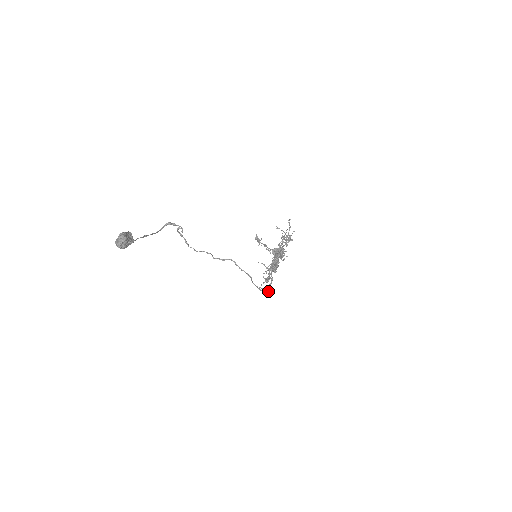
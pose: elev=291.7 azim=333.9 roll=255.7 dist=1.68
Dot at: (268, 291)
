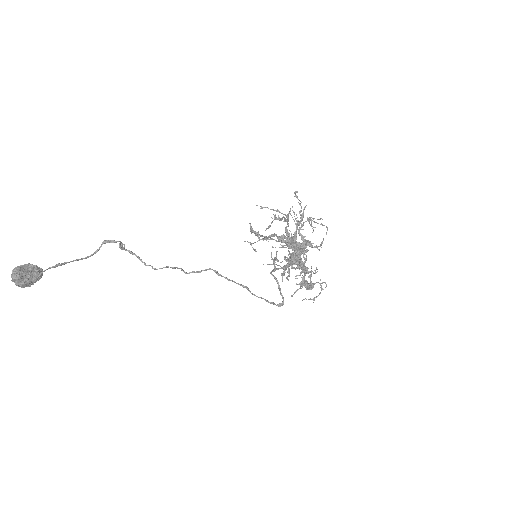
Dot at: (283, 302)
